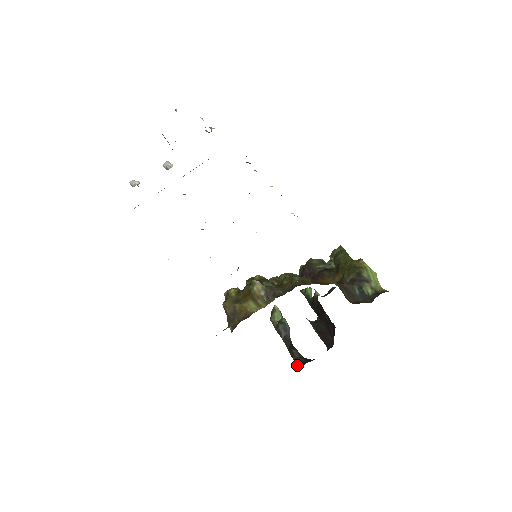
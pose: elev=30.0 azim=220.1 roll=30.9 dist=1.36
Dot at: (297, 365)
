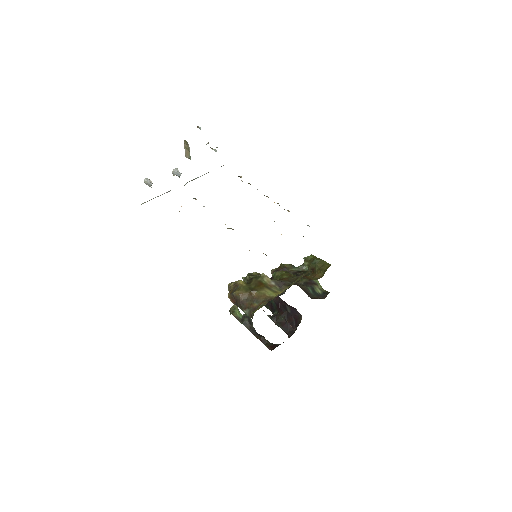
Dot at: (269, 348)
